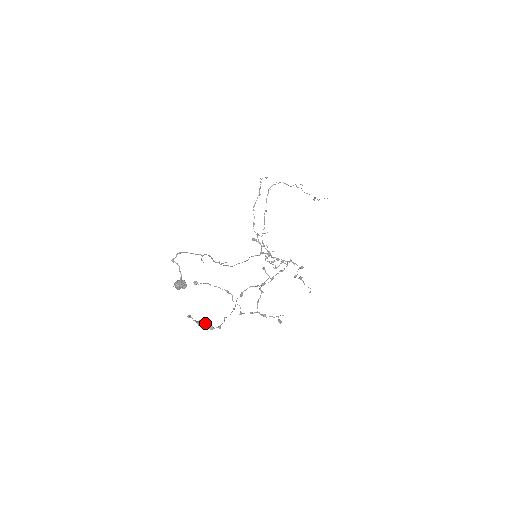
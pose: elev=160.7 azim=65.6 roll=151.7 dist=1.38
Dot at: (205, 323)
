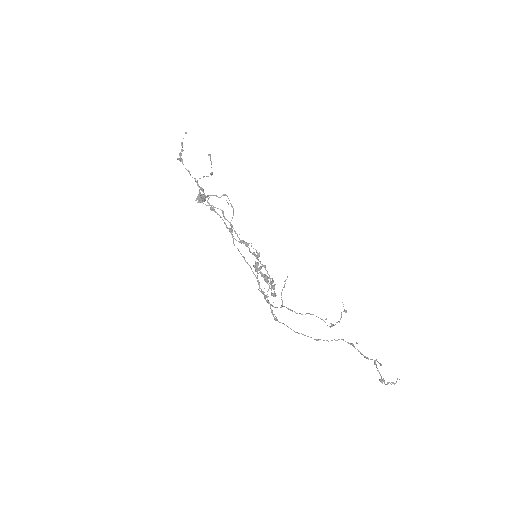
Dot at: (182, 151)
